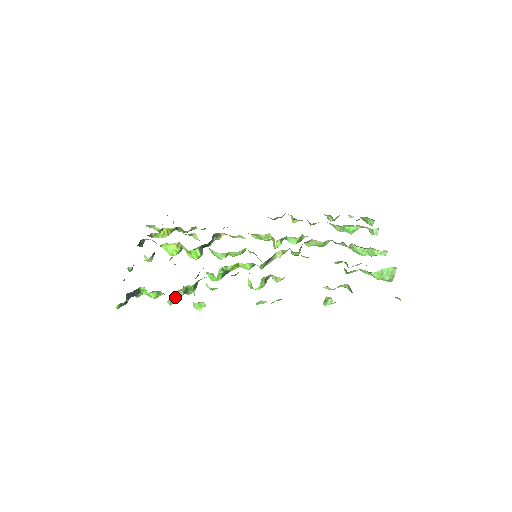
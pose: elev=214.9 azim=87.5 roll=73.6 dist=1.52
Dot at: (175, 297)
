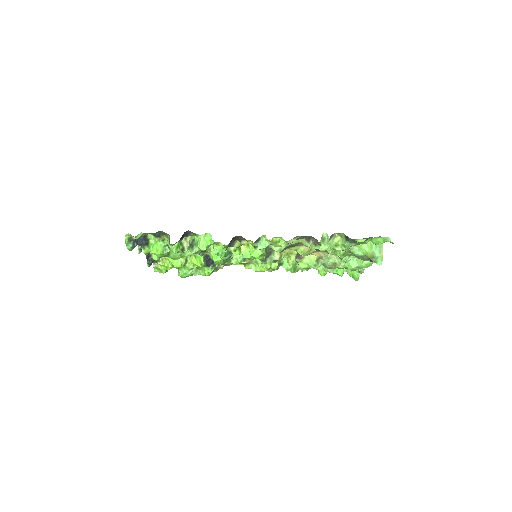
Dot at: (181, 246)
